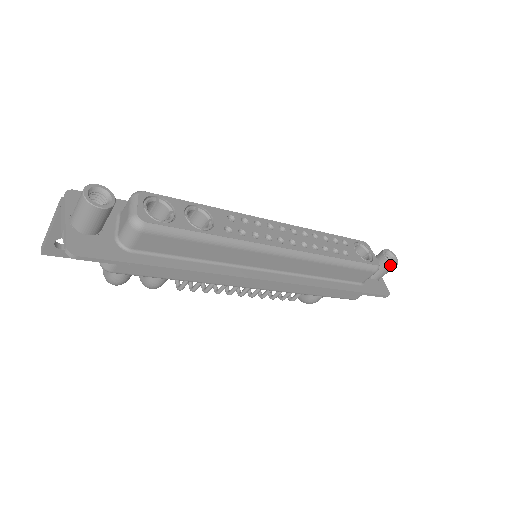
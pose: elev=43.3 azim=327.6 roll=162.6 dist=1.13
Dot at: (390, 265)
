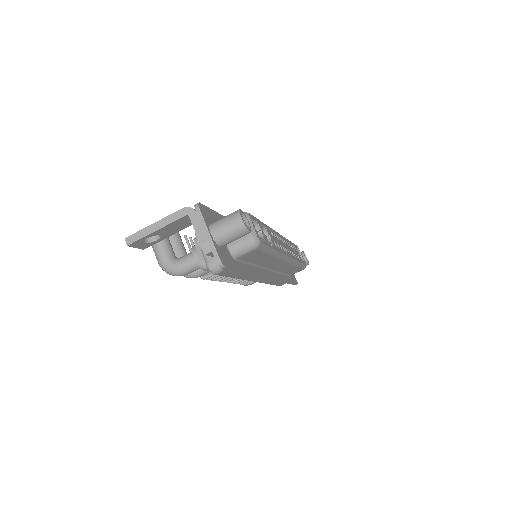
Dot at: (306, 264)
